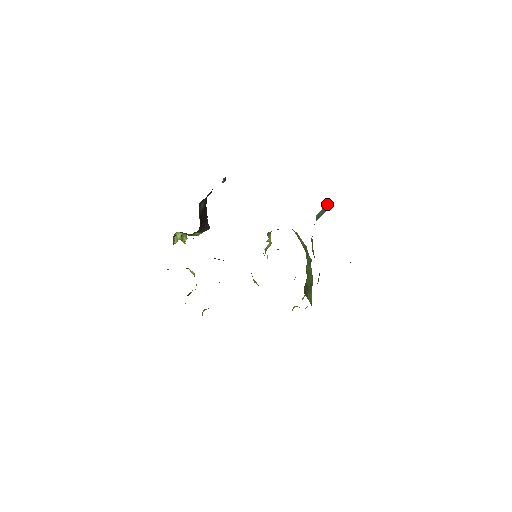
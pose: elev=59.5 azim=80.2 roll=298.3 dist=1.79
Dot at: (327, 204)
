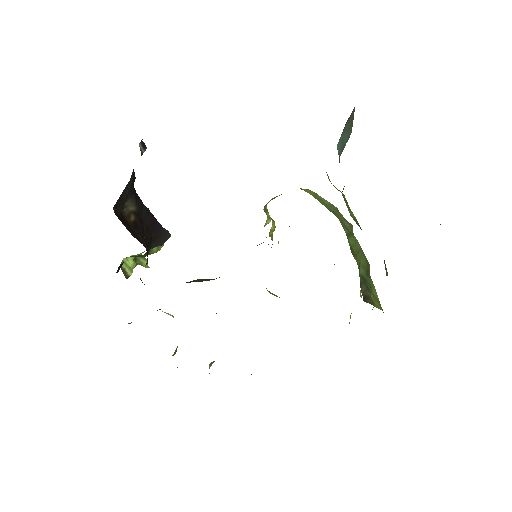
Dot at: occluded
